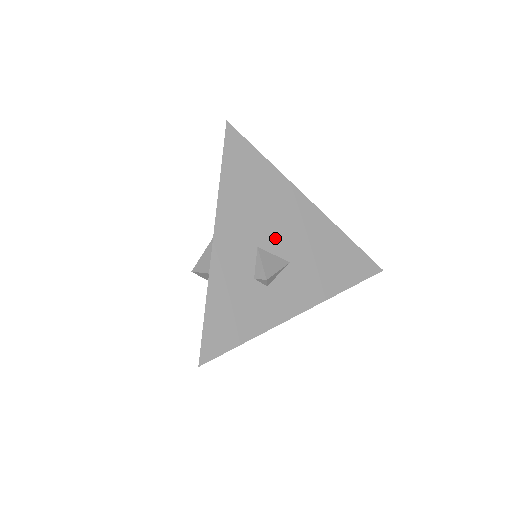
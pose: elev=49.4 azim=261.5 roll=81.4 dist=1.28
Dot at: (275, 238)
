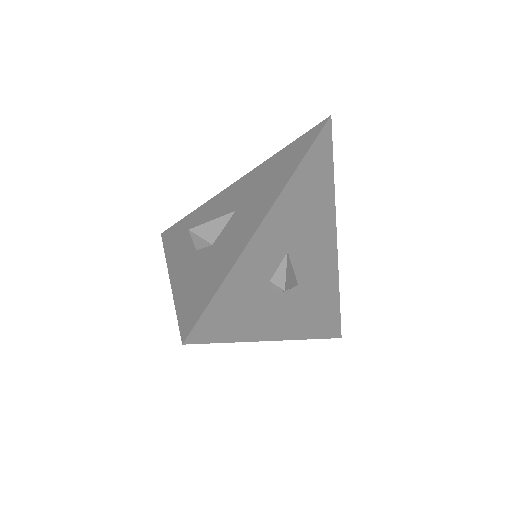
Dot at: (302, 253)
